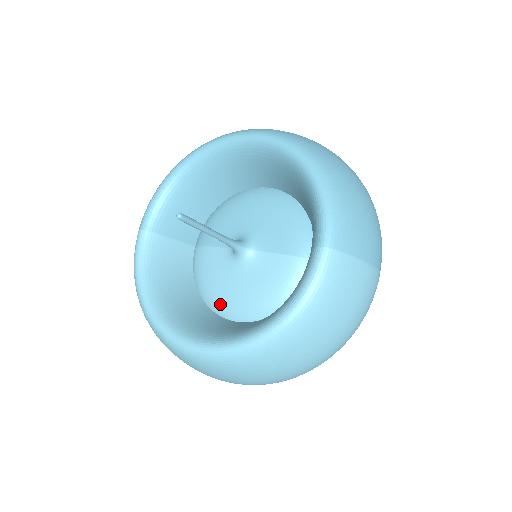
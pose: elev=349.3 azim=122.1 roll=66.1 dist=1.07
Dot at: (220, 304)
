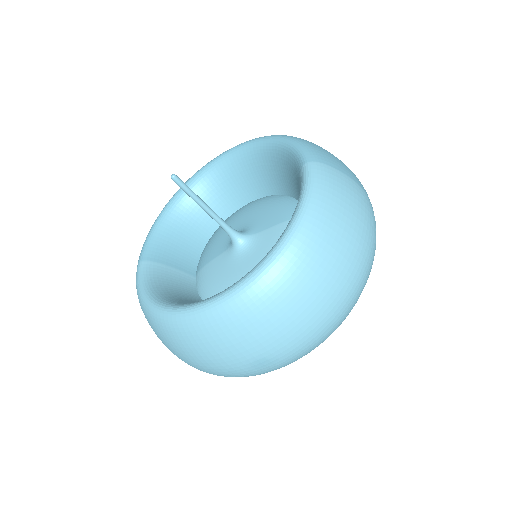
Dot at: occluded
